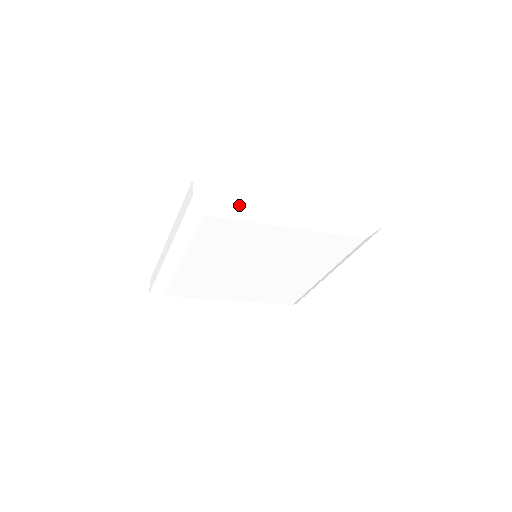
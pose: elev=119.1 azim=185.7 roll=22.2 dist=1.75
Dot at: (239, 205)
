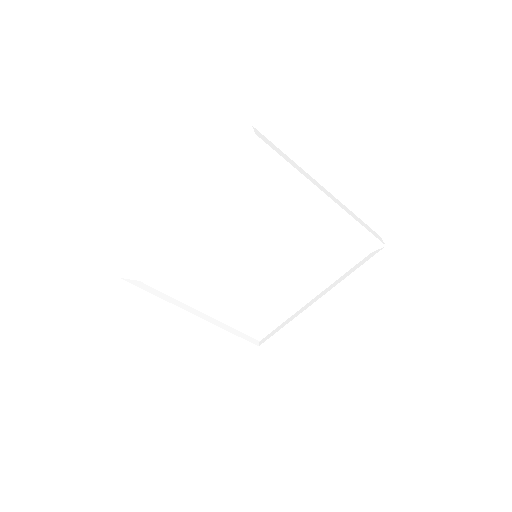
Dot at: (288, 165)
